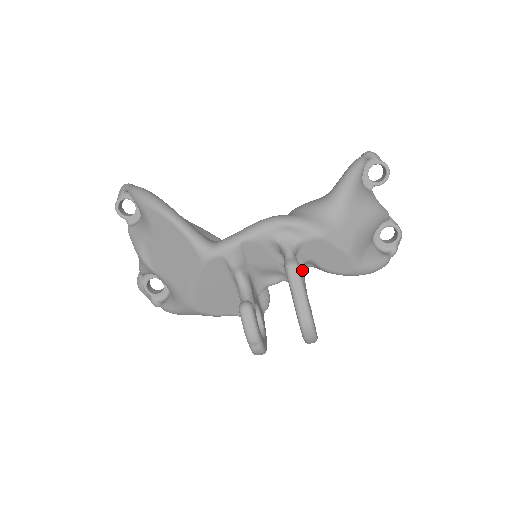
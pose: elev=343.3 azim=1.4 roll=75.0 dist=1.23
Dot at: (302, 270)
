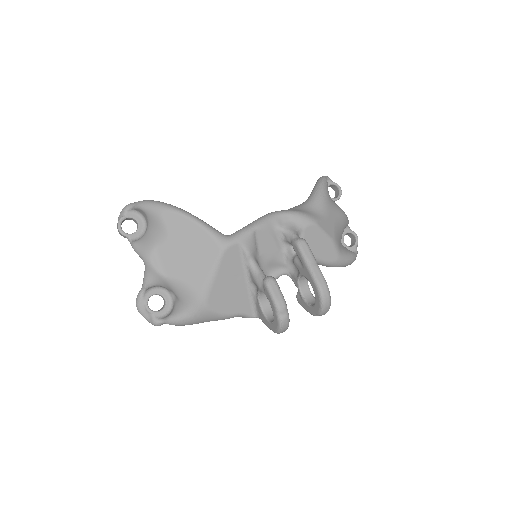
Dot at: occluded
